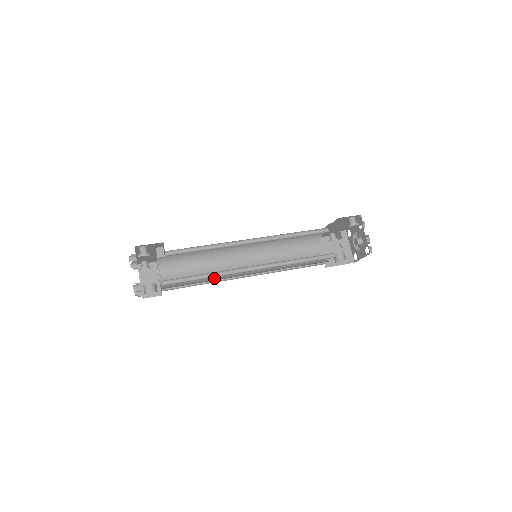
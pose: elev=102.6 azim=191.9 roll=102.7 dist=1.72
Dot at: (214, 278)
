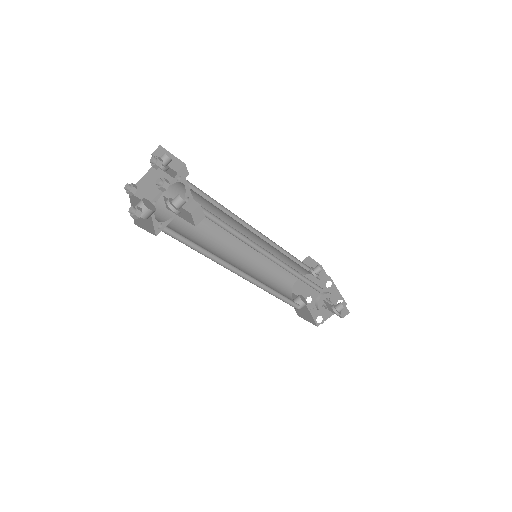
Dot at: (206, 236)
